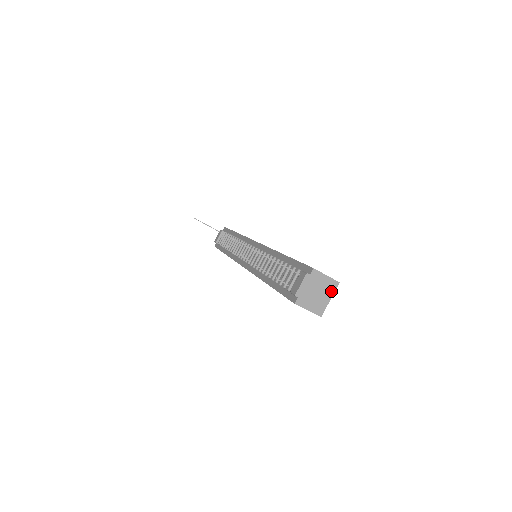
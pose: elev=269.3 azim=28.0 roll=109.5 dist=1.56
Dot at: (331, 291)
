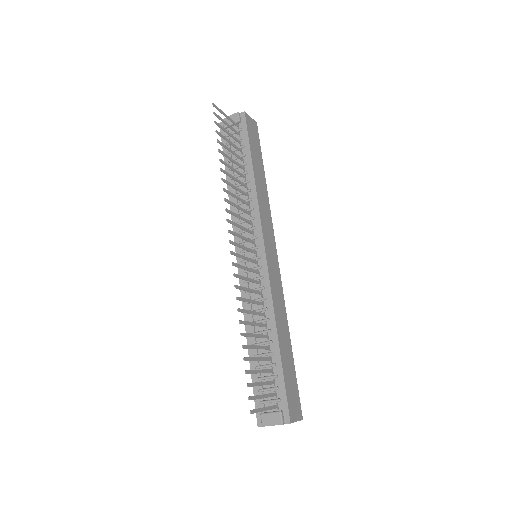
Dot at: occluded
